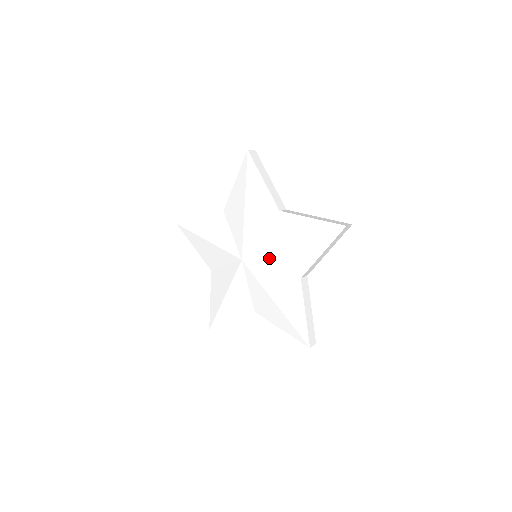
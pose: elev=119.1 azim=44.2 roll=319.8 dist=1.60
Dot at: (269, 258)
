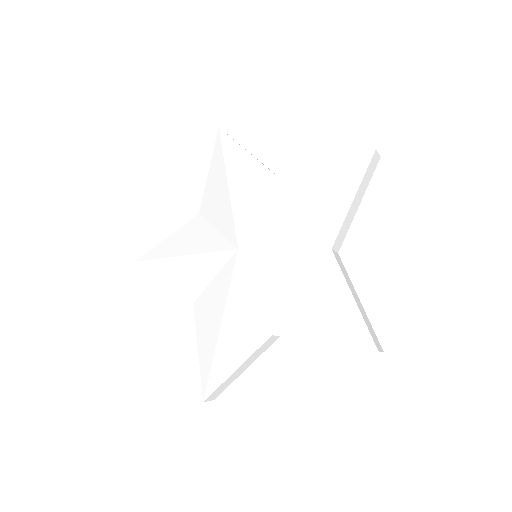
Dot at: (278, 232)
